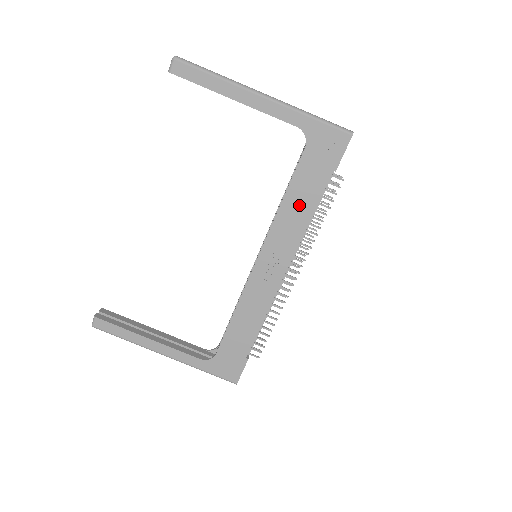
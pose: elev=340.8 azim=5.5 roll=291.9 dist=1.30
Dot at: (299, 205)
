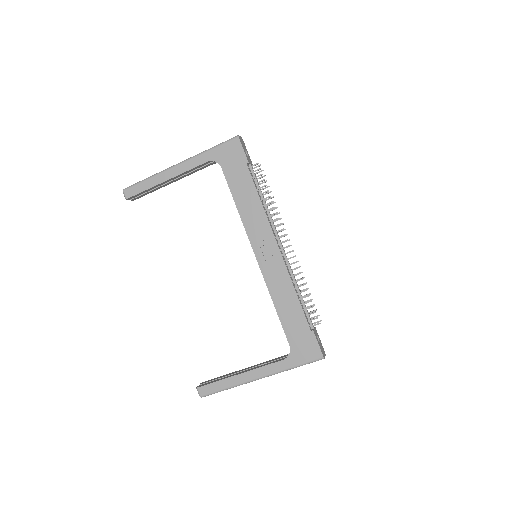
Dot at: (247, 200)
